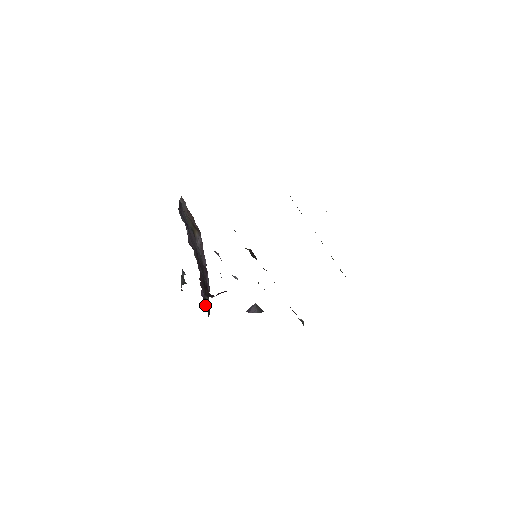
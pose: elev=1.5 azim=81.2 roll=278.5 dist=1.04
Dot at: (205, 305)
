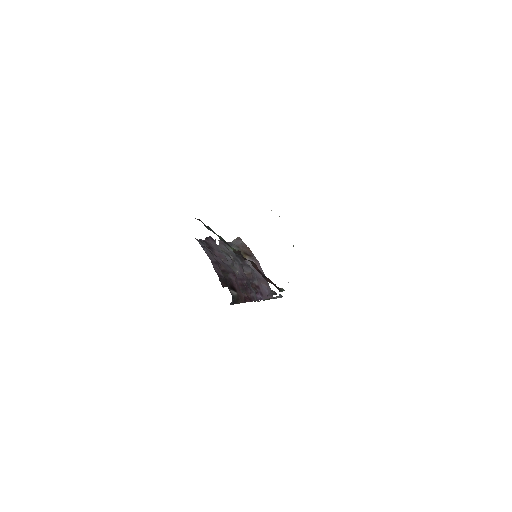
Dot at: (244, 300)
